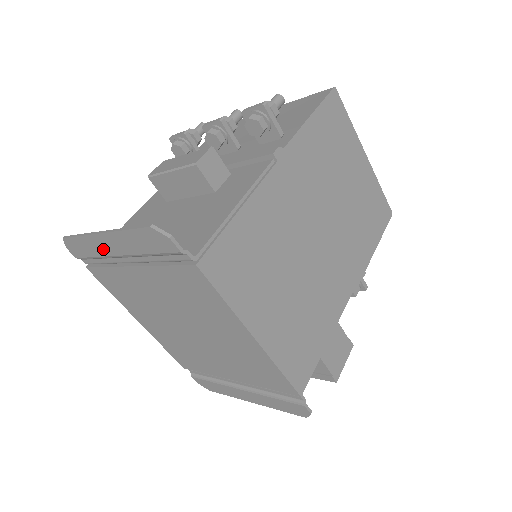
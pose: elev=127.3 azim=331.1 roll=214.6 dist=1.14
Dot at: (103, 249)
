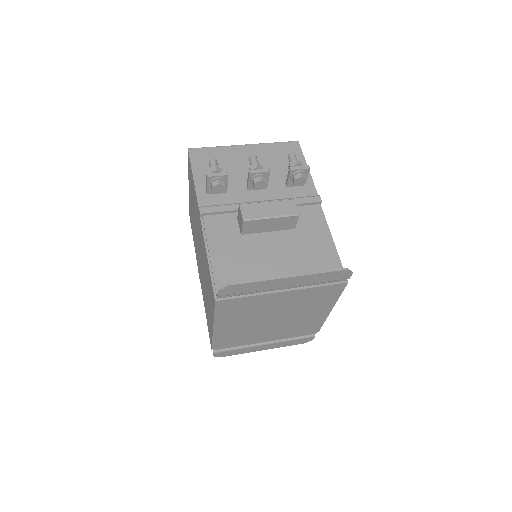
Dot at: (273, 286)
